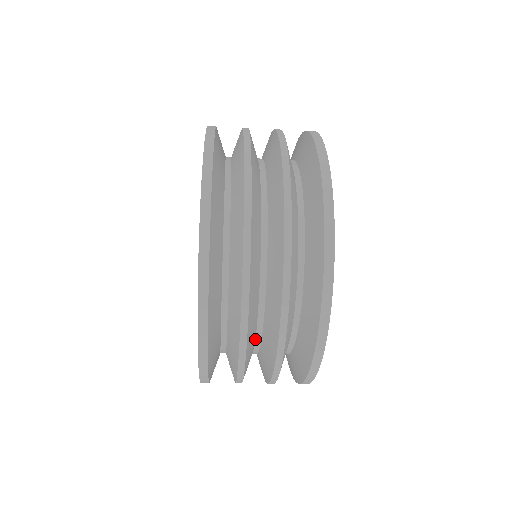
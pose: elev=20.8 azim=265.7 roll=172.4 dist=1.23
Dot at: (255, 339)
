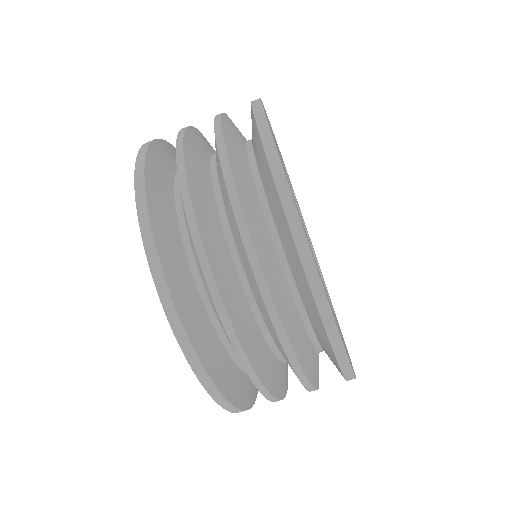
Dot at: (222, 228)
